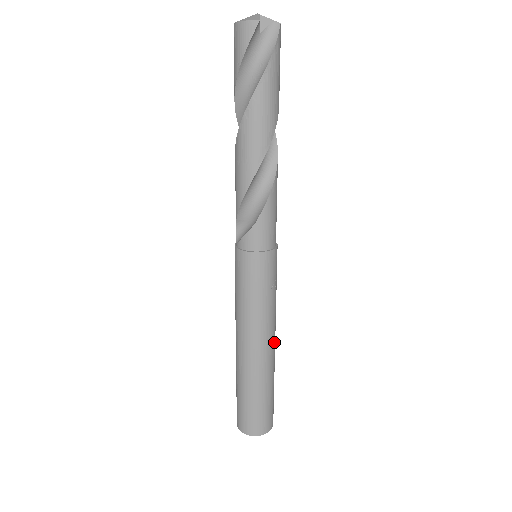
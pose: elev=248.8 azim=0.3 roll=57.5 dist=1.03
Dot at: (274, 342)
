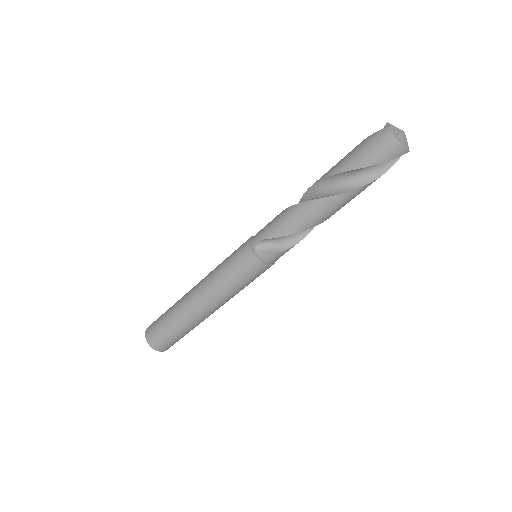
Dot at: occluded
